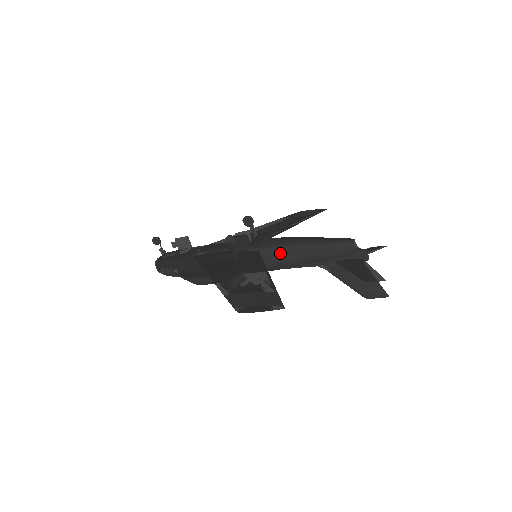
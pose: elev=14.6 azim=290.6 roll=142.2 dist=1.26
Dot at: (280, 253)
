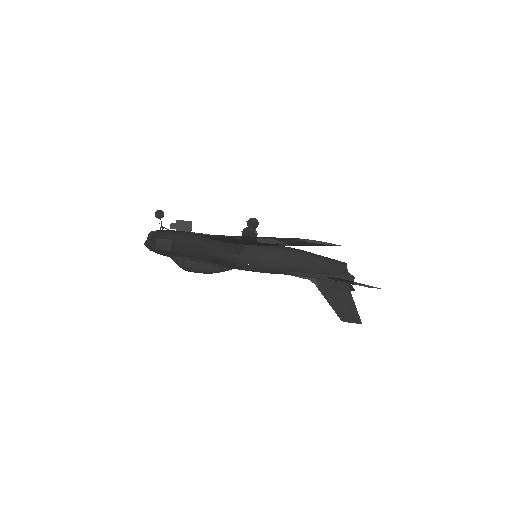
Dot at: (287, 253)
